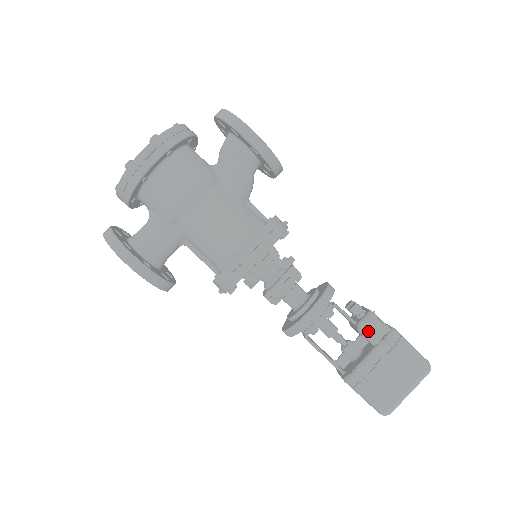
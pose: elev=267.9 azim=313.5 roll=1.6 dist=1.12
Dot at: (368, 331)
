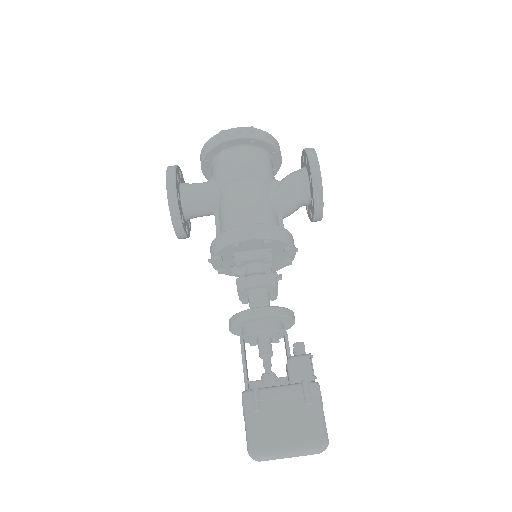
Dot at: (295, 366)
